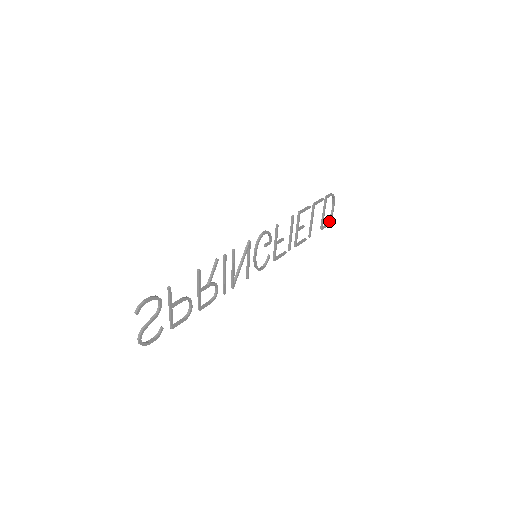
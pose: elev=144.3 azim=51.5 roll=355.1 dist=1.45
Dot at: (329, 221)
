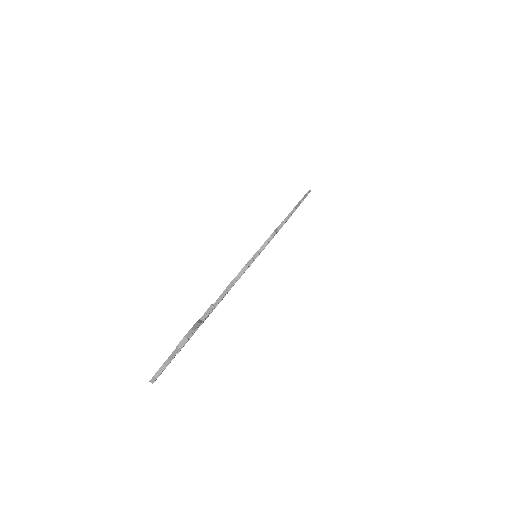
Dot at: occluded
